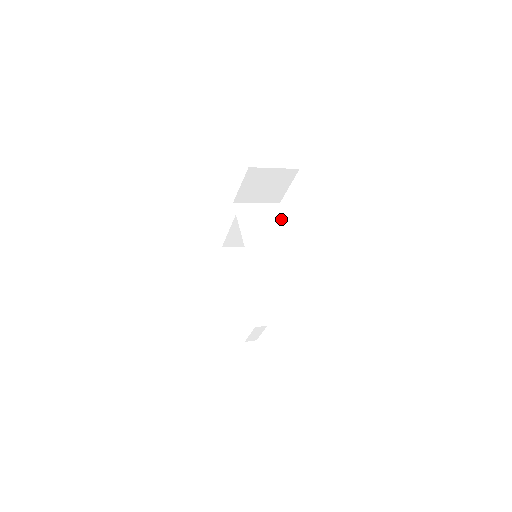
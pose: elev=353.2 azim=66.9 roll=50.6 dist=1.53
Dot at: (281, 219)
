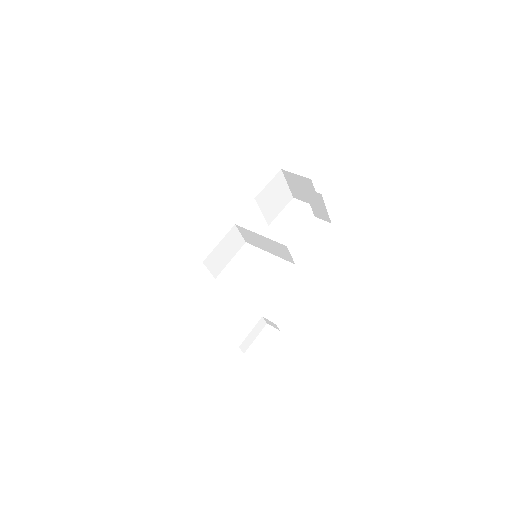
Dot at: occluded
